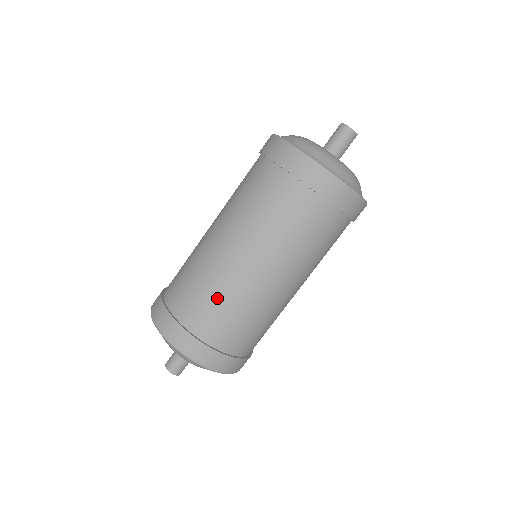
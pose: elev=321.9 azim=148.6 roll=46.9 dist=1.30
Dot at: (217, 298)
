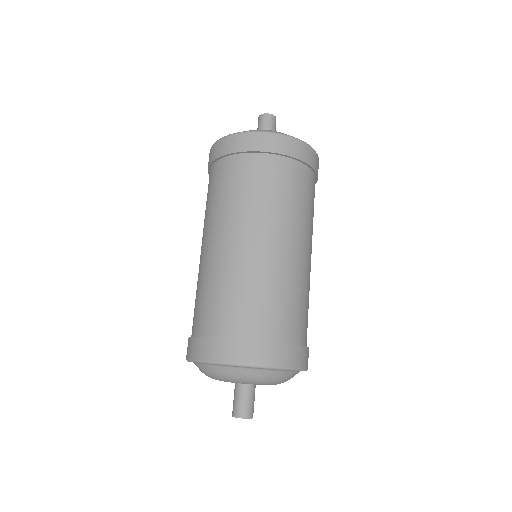
Dot at: (251, 290)
